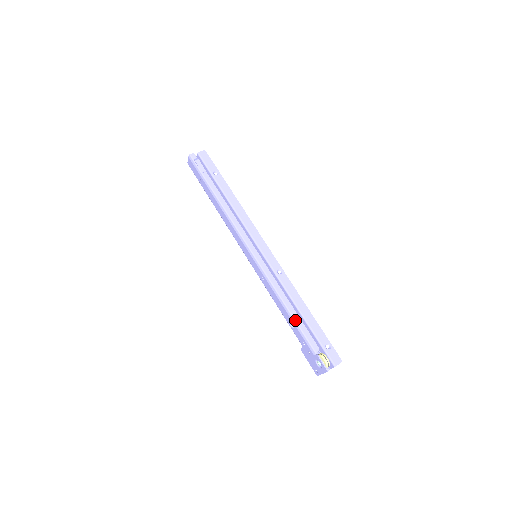
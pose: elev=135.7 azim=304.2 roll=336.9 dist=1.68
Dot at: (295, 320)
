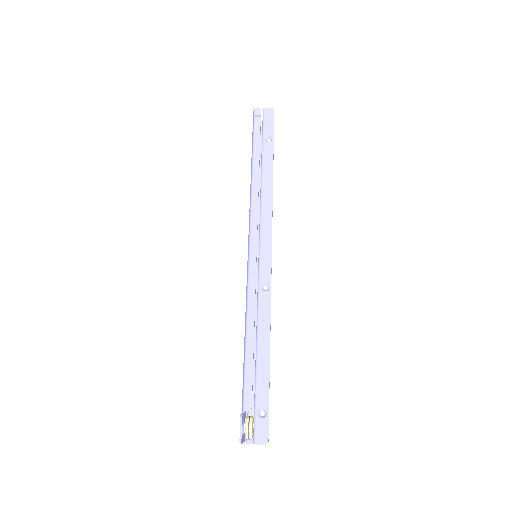
Dot at: (245, 356)
